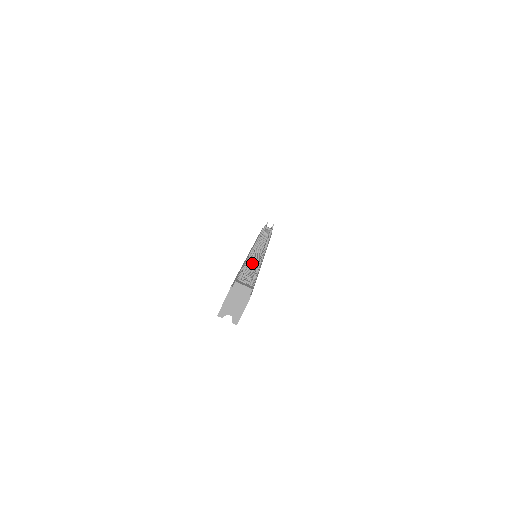
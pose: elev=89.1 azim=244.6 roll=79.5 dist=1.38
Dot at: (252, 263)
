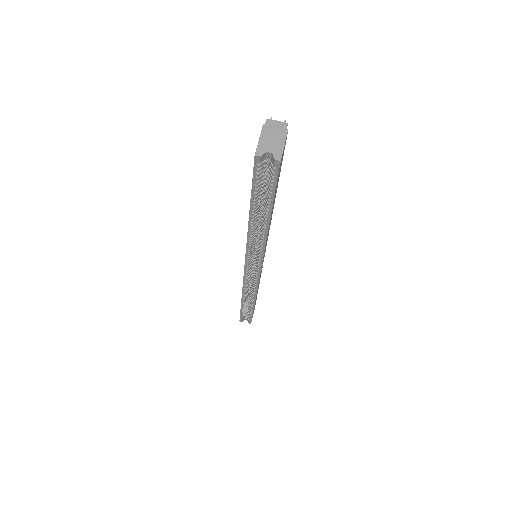
Dot at: occluded
